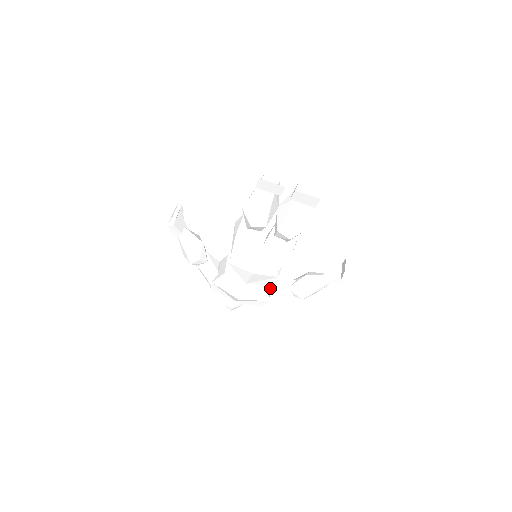
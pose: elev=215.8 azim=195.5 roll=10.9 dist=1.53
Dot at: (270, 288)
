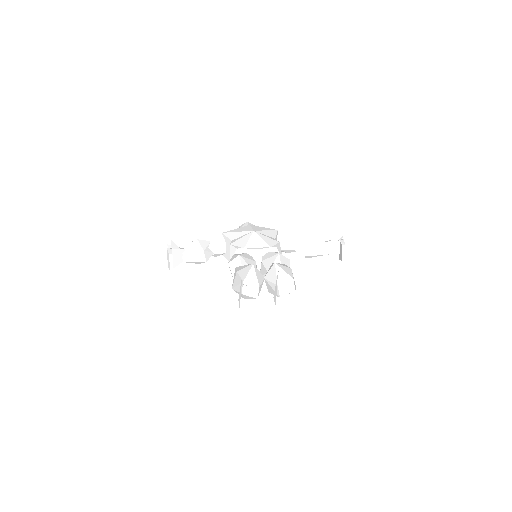
Dot at: occluded
